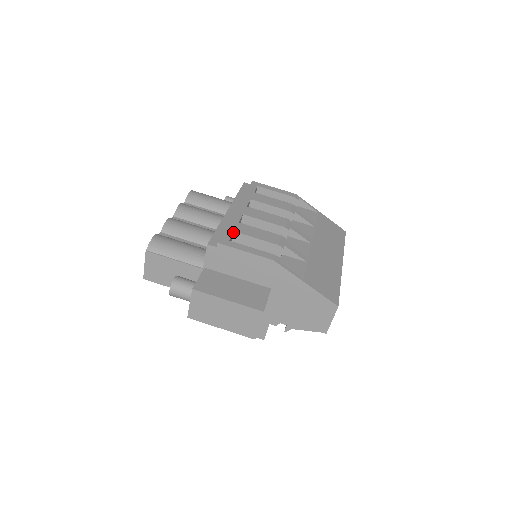
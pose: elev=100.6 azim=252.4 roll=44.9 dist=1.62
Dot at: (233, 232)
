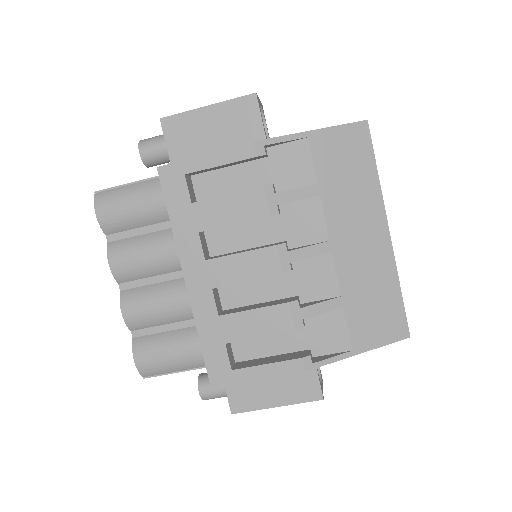
Dot at: (225, 345)
